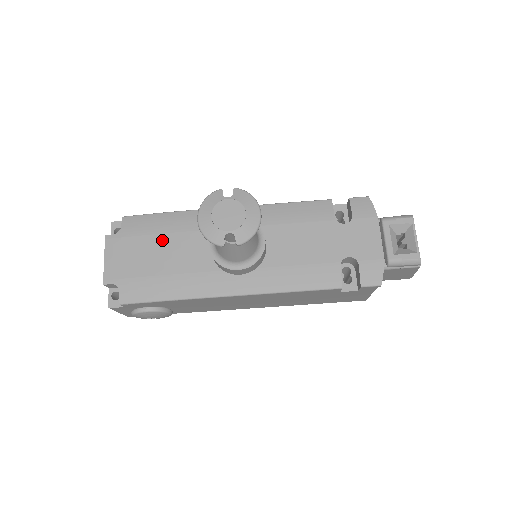
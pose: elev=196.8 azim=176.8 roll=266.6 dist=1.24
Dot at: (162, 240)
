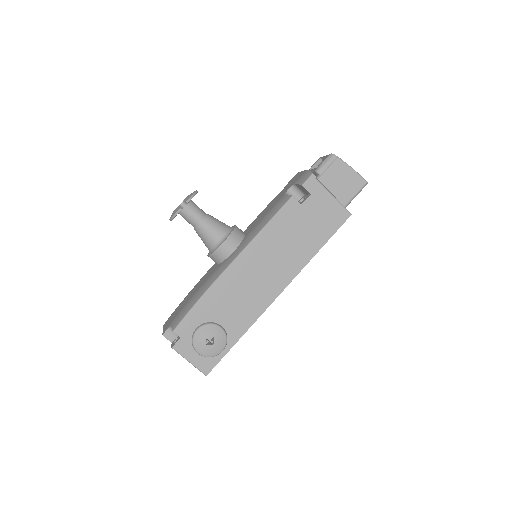
Dot at: (192, 291)
